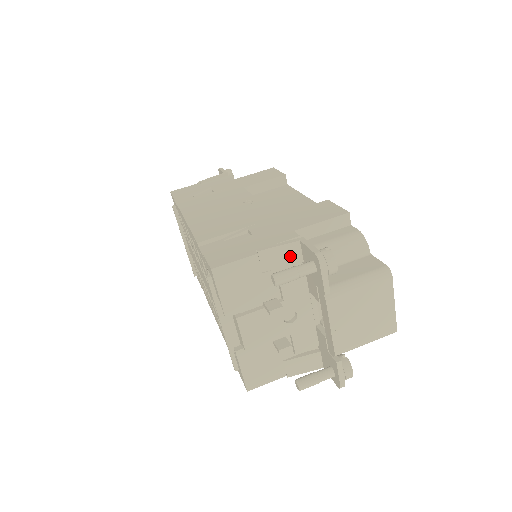
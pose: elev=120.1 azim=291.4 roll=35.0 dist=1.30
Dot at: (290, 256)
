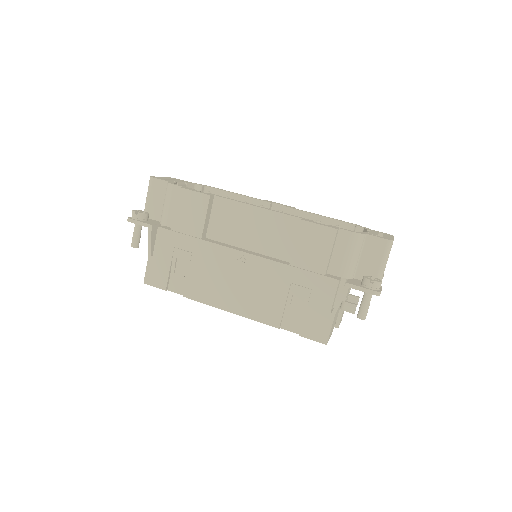
Dot at: occluded
